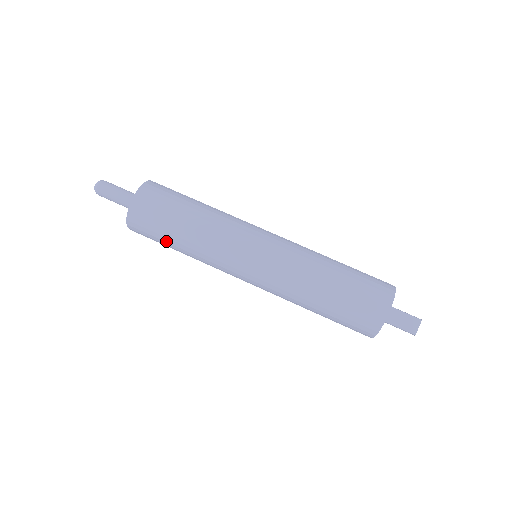
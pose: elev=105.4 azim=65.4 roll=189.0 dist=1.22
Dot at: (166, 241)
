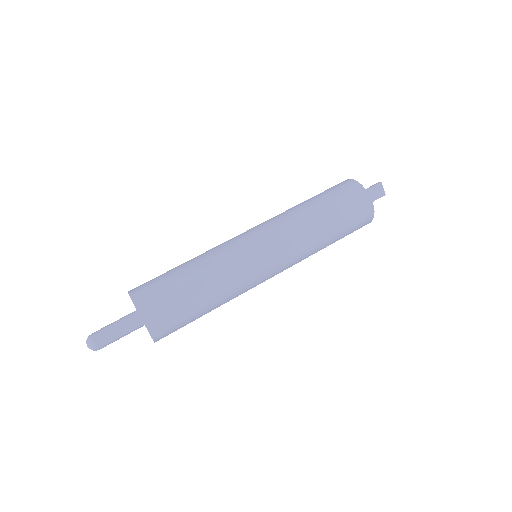
Dot at: occluded
